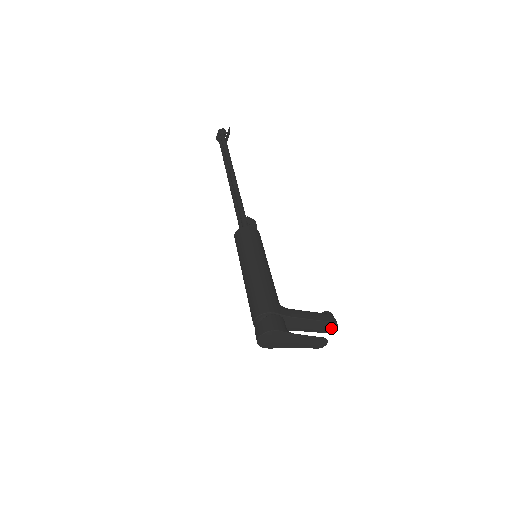
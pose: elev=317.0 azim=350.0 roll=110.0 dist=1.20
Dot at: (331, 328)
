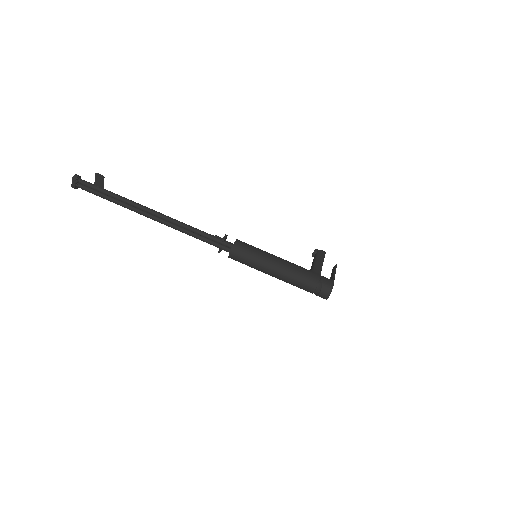
Dot at: occluded
